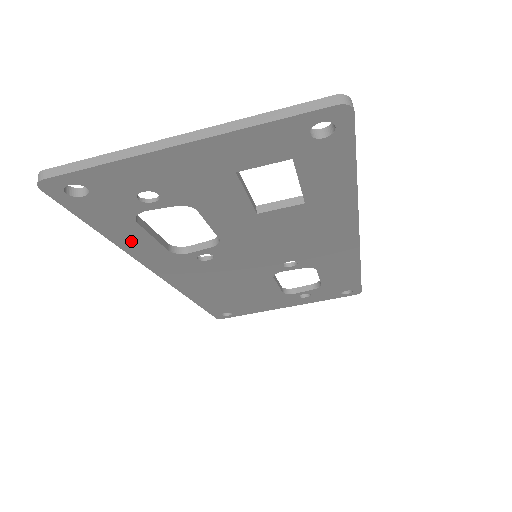
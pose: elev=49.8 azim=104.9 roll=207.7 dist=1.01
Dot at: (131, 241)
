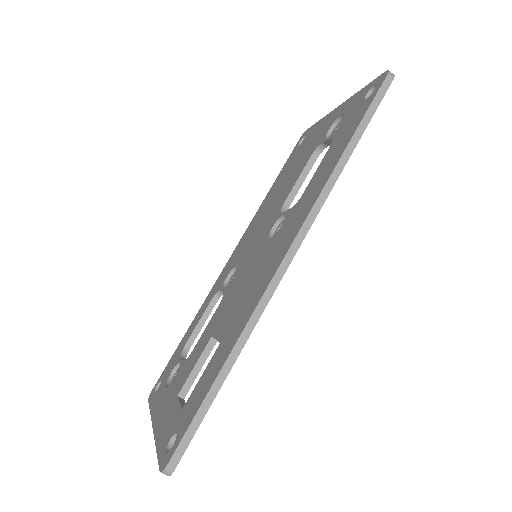
Dot at: occluded
